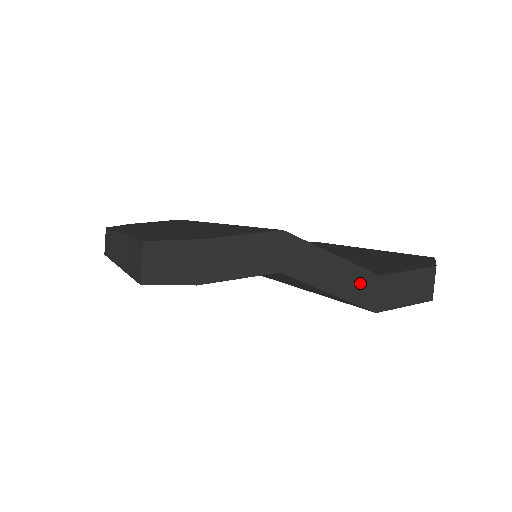
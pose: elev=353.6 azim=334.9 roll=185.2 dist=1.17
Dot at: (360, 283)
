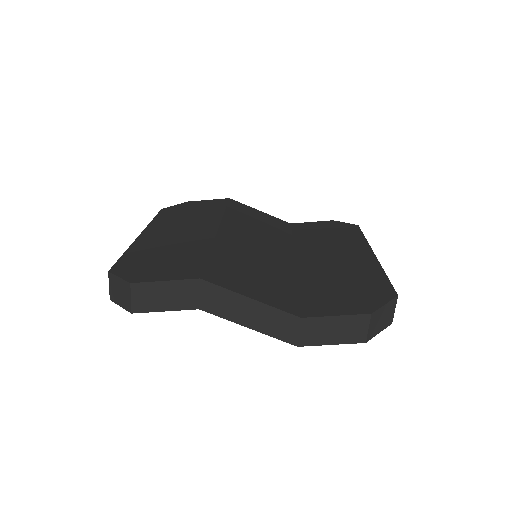
Dot at: (279, 322)
